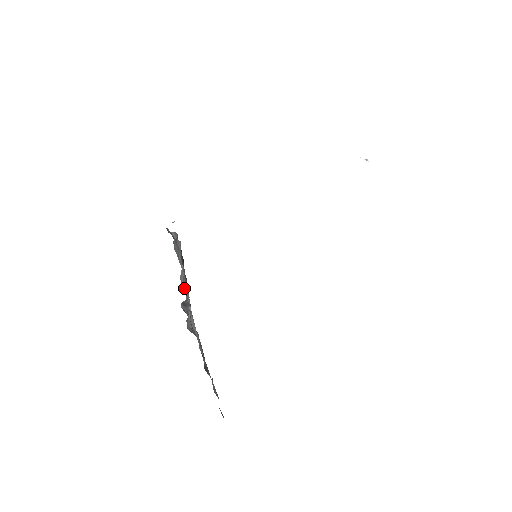
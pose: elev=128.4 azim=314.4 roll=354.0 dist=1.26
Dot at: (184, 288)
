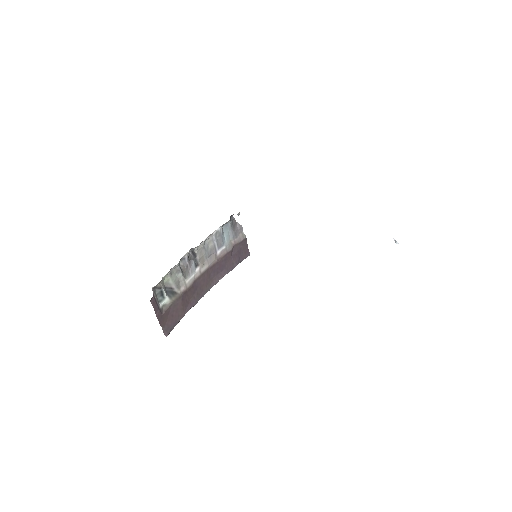
Dot at: (207, 249)
